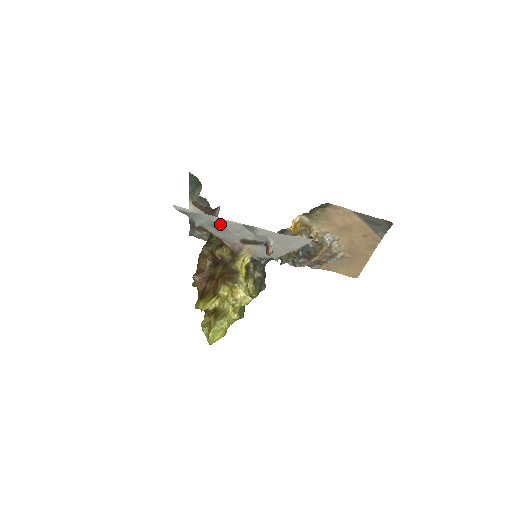
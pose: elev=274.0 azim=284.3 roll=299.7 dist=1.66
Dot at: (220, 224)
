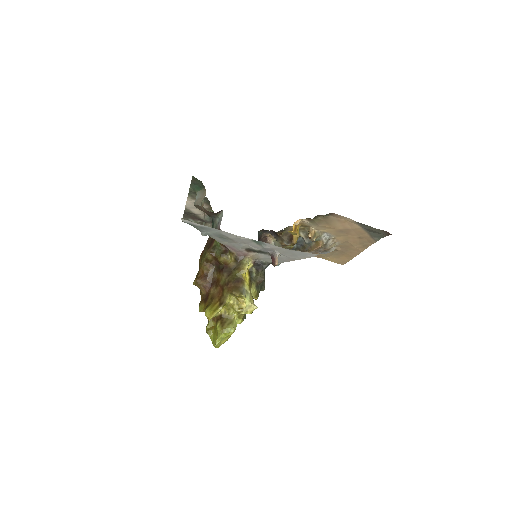
Dot at: (228, 236)
